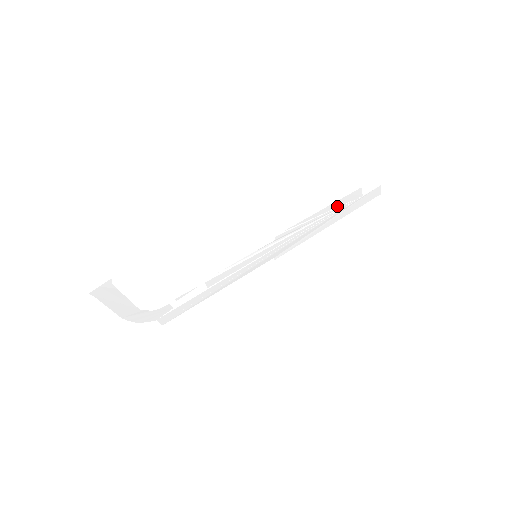
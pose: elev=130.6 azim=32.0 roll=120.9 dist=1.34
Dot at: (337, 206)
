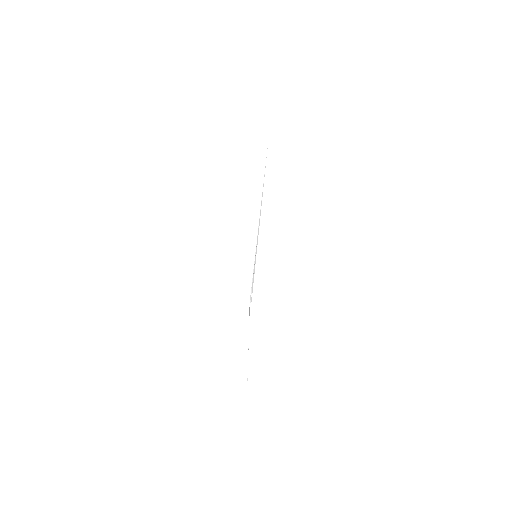
Dot at: occluded
